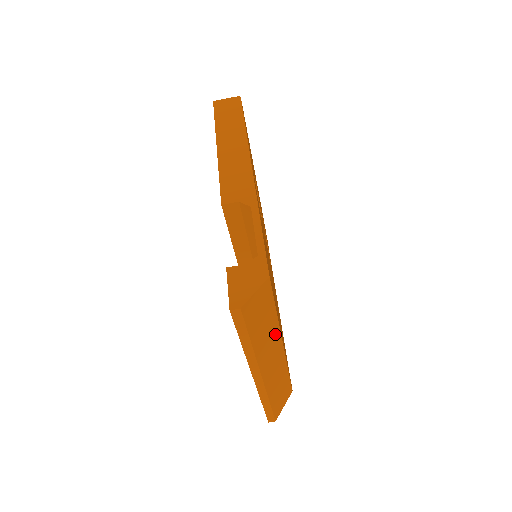
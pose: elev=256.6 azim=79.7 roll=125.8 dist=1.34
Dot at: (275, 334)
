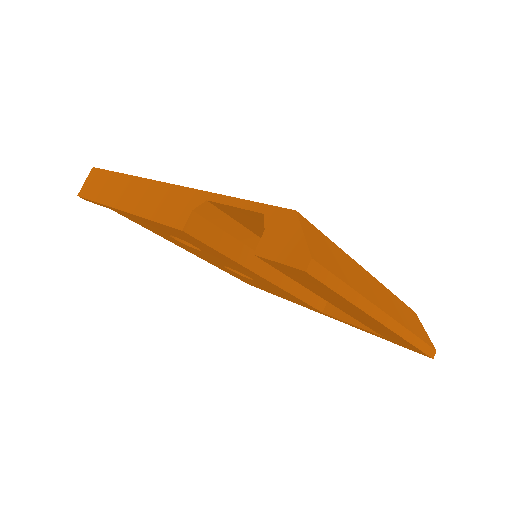
Dot at: (355, 267)
